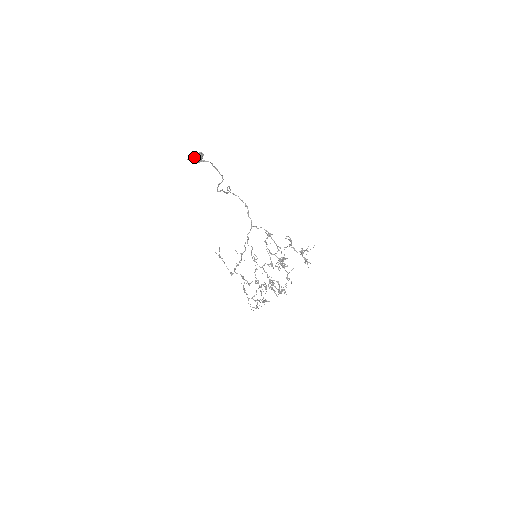
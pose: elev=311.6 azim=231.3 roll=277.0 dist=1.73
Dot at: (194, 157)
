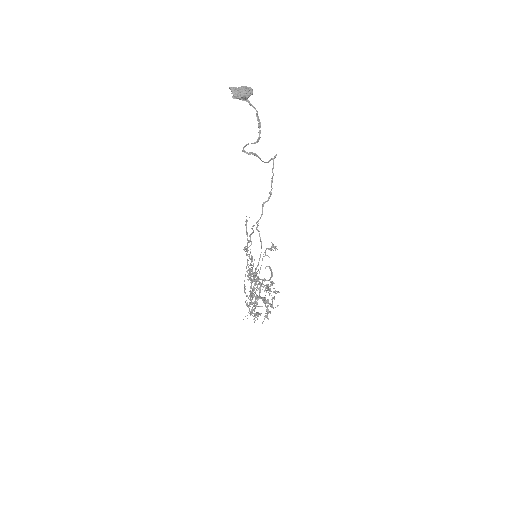
Dot at: (237, 89)
